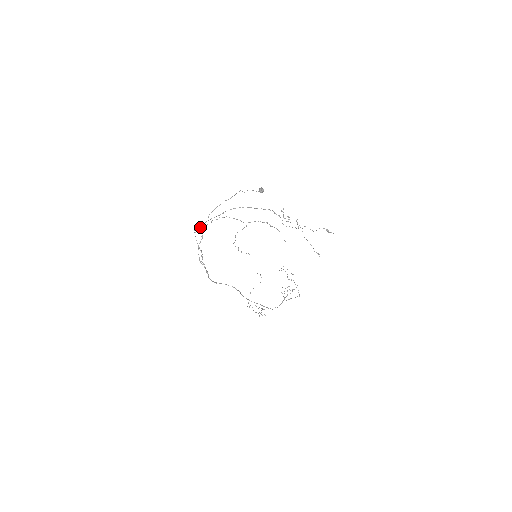
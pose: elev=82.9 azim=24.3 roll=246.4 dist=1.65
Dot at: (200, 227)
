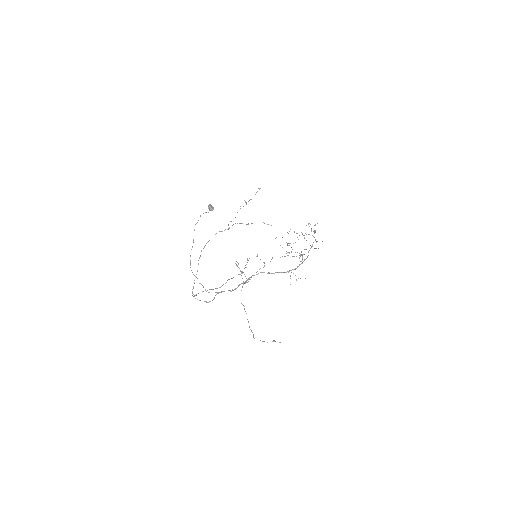
Dot at: (194, 283)
